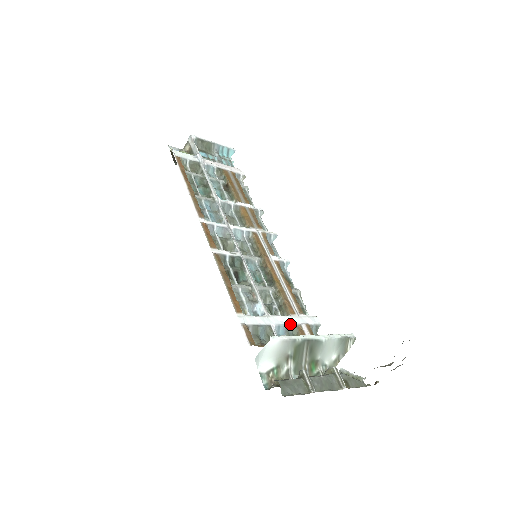
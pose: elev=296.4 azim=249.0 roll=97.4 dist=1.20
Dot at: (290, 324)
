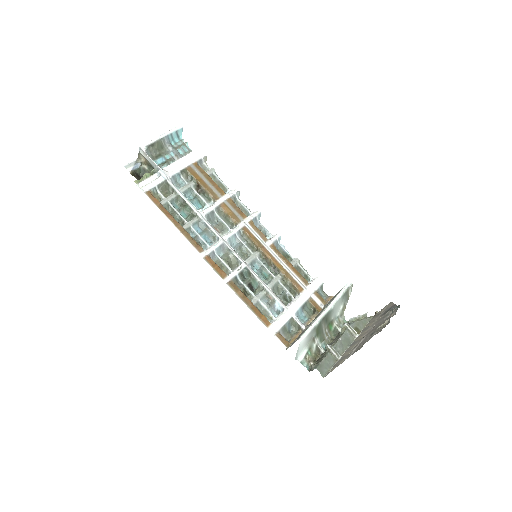
Dot at: (304, 303)
